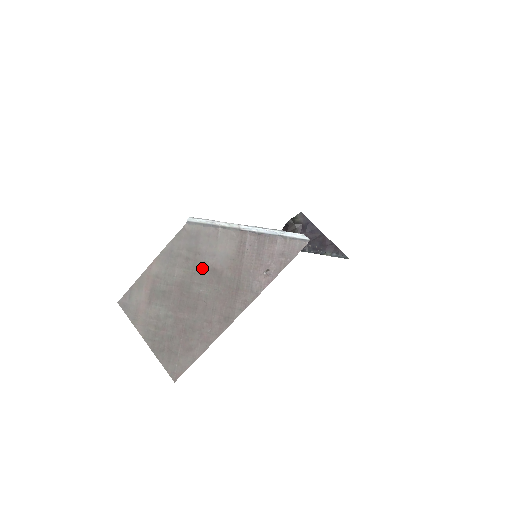
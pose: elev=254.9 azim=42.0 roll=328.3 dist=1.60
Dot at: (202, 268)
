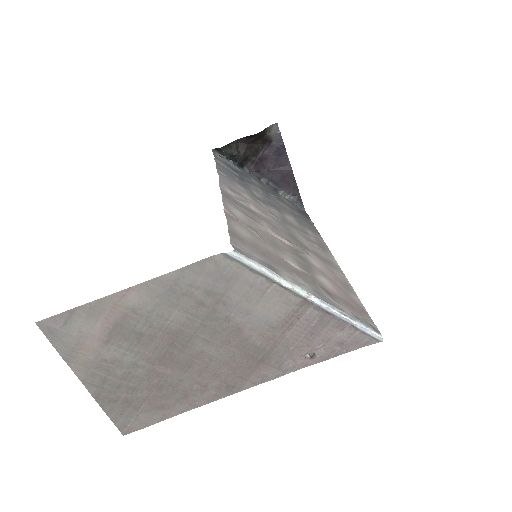
Dot at: (220, 323)
